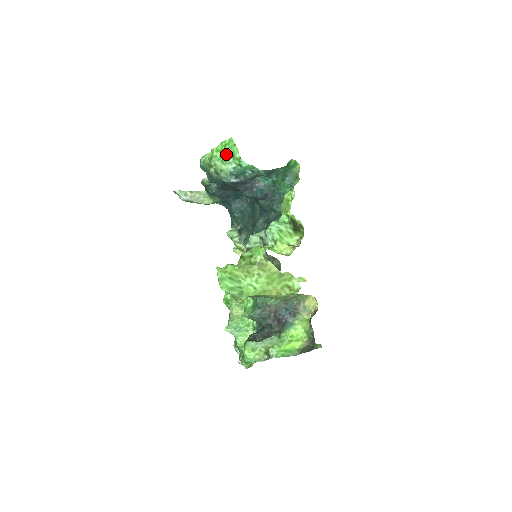
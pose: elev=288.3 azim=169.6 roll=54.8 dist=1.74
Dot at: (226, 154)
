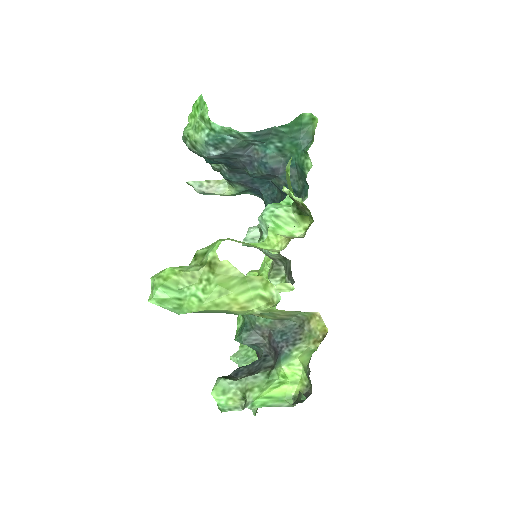
Dot at: (197, 118)
